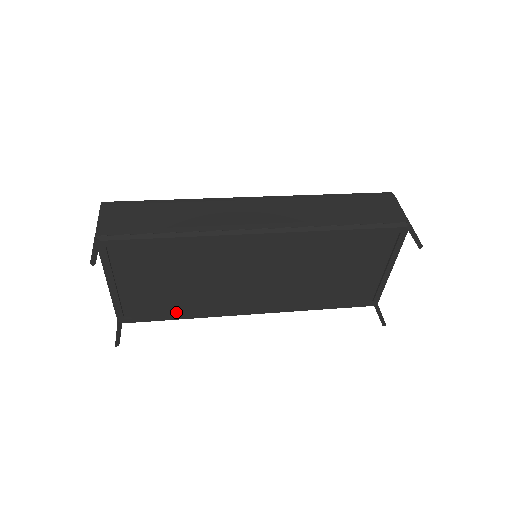
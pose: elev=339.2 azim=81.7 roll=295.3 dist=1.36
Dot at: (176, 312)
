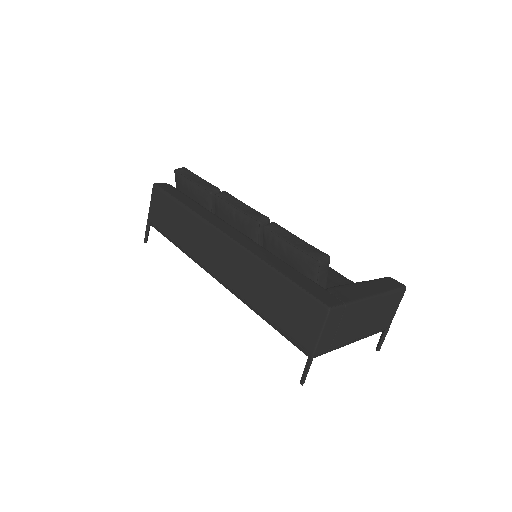
Dot at: occluded
